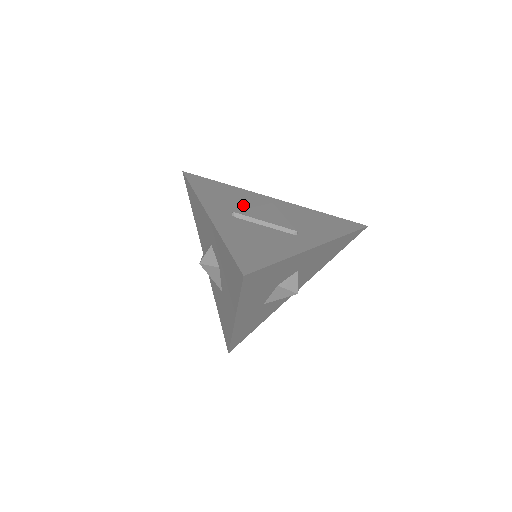
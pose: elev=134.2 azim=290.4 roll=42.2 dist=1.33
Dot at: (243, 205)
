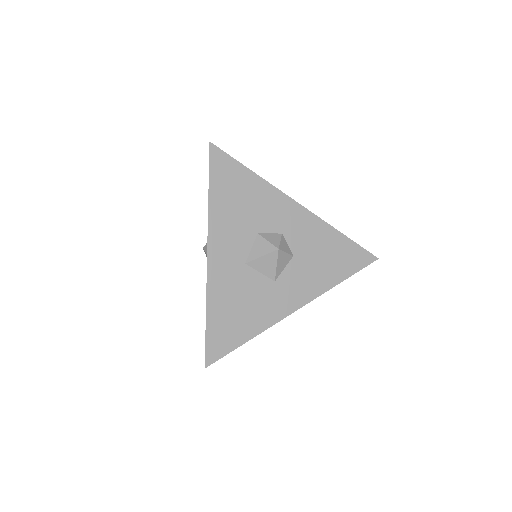
Dot at: occluded
